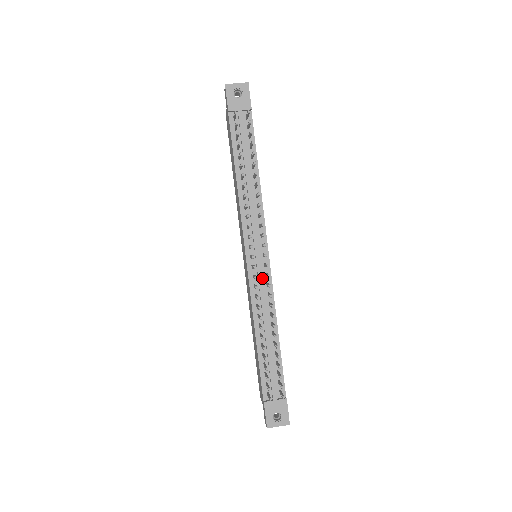
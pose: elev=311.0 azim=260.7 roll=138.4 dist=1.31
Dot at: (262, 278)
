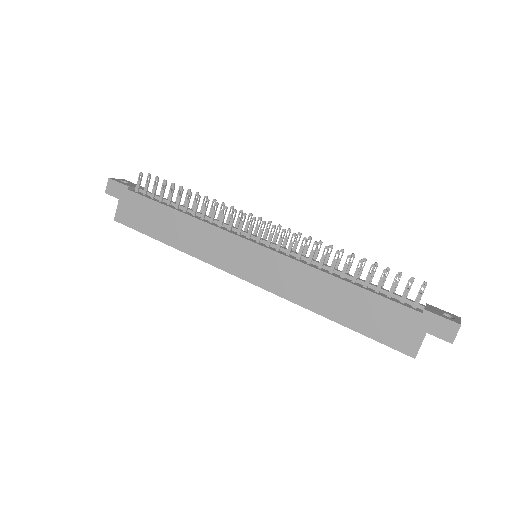
Dot at: (284, 248)
